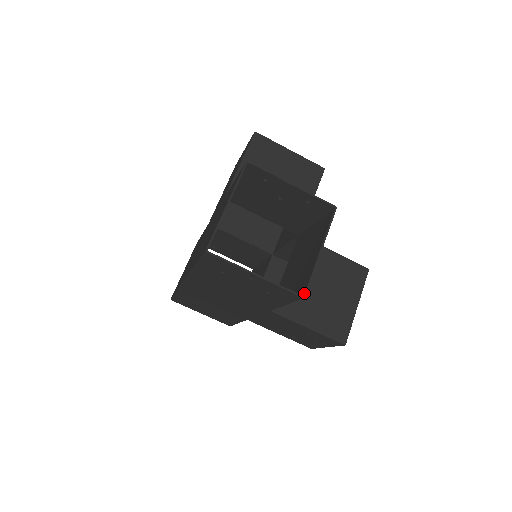
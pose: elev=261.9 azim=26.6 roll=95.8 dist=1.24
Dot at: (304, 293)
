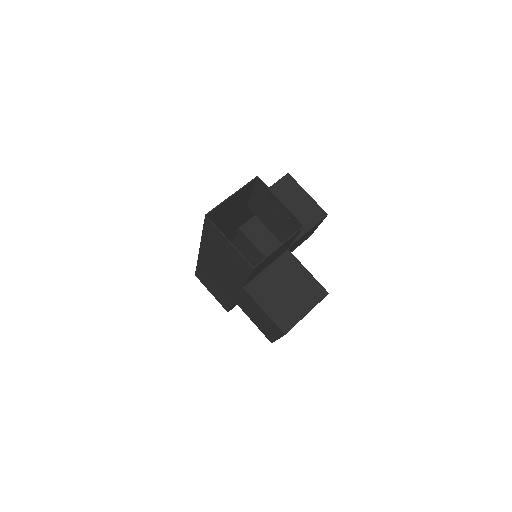
Dot at: (255, 266)
